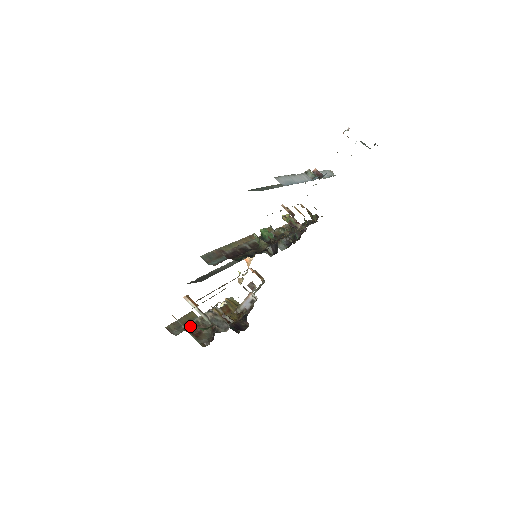
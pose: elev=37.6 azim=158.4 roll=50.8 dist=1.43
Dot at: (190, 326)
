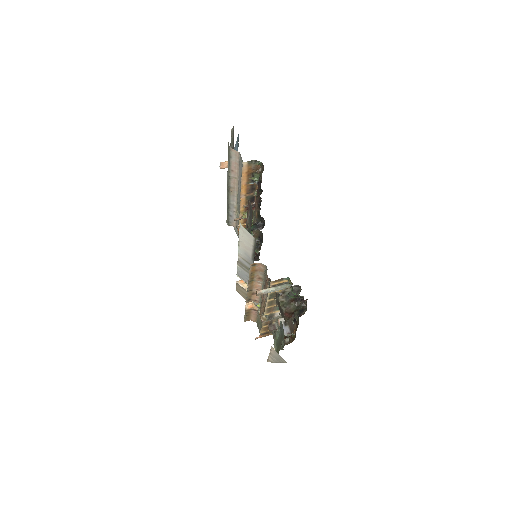
Dot at: occluded
